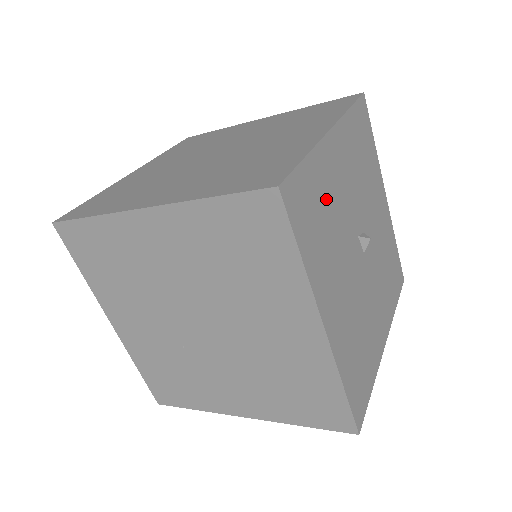
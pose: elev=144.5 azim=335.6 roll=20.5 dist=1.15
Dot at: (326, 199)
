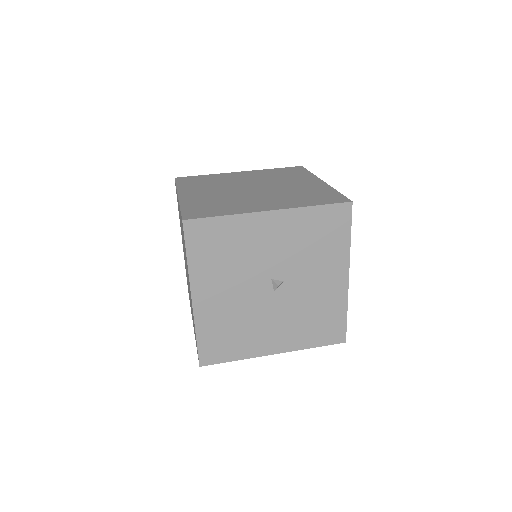
Dot at: (236, 244)
